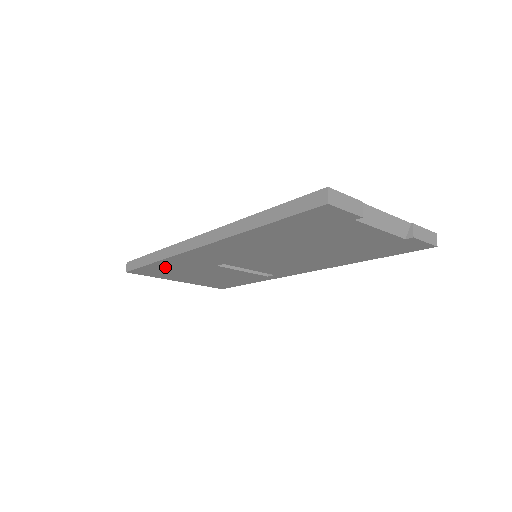
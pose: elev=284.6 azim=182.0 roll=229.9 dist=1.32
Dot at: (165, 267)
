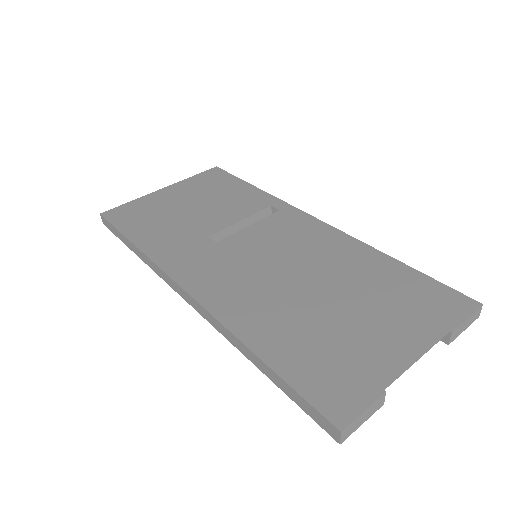
Dot at: occluded
